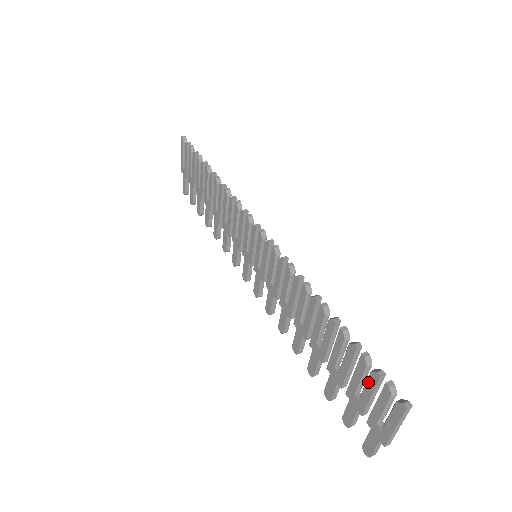
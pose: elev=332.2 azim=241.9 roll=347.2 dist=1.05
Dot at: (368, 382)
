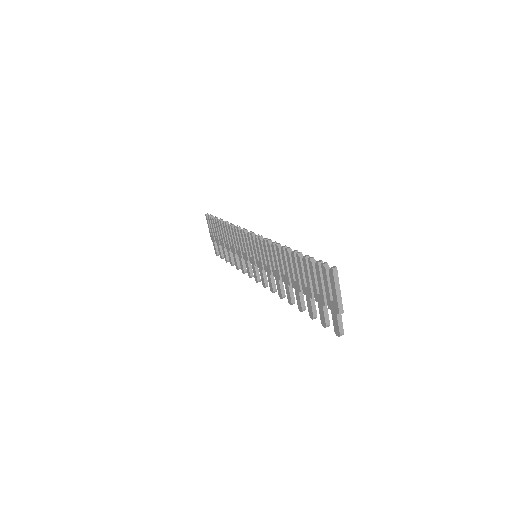
Dot at: (317, 275)
